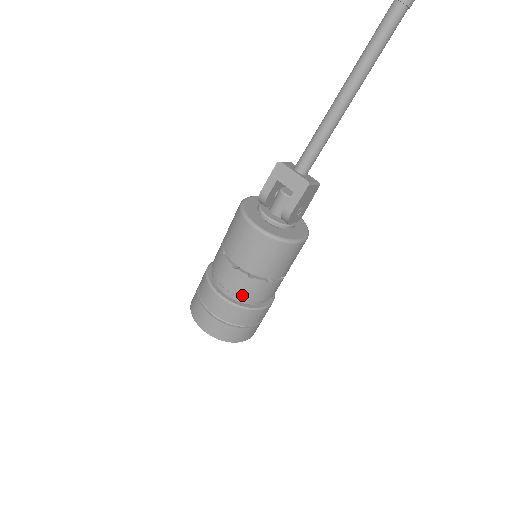
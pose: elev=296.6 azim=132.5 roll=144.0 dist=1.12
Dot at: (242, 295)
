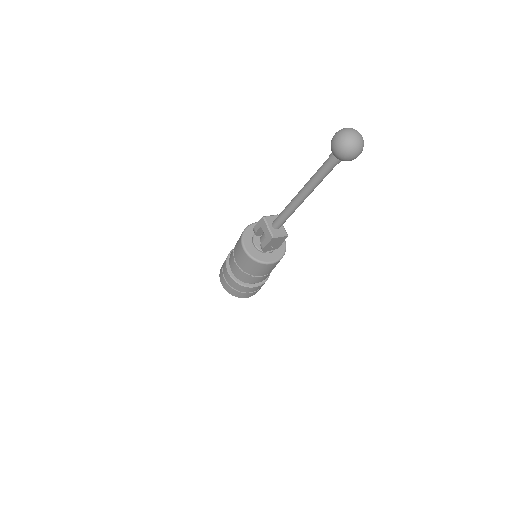
Dot at: (238, 277)
